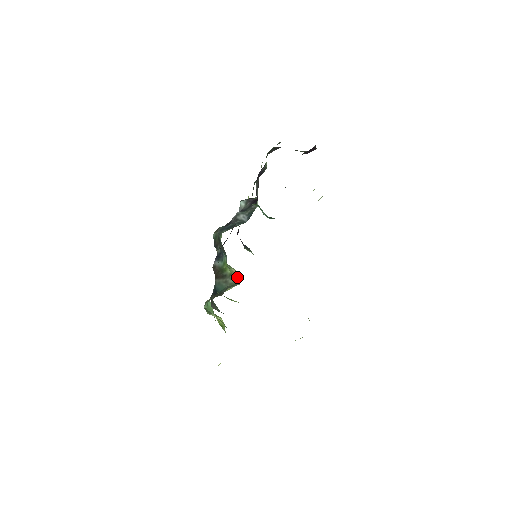
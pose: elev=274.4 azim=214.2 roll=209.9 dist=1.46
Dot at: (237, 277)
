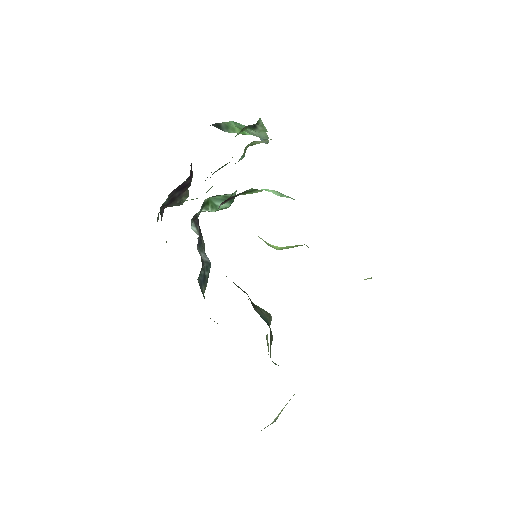
Dot at: occluded
